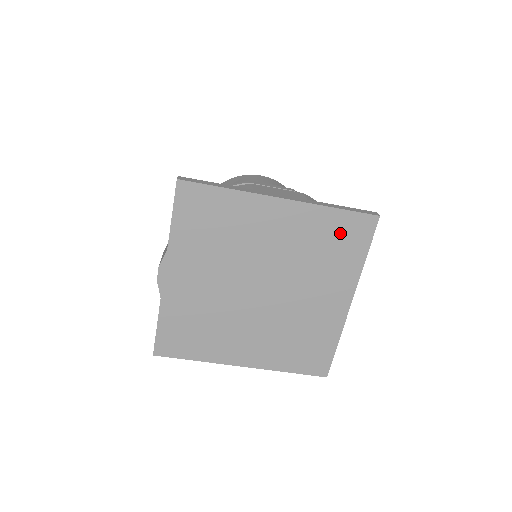
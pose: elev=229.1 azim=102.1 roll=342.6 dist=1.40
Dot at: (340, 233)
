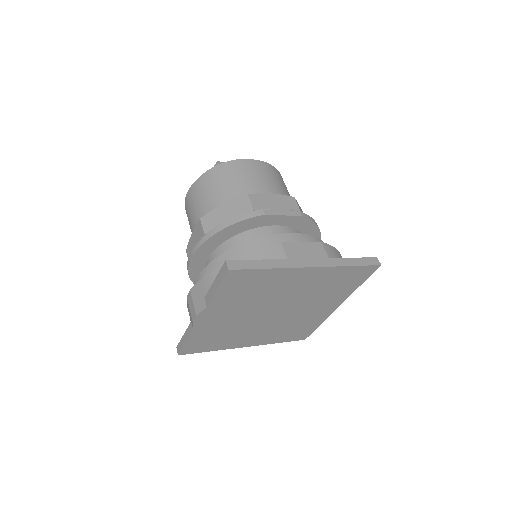
Dot at: (348, 277)
